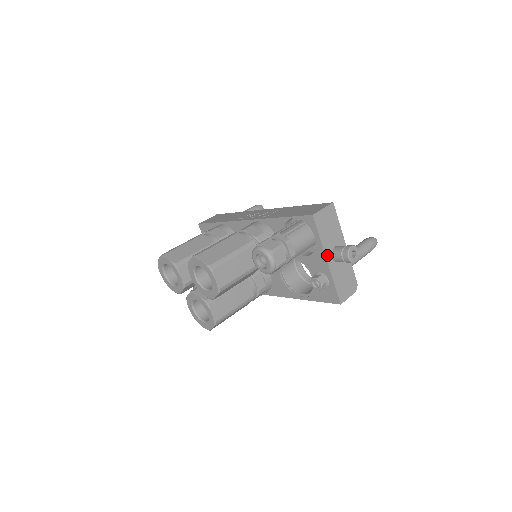
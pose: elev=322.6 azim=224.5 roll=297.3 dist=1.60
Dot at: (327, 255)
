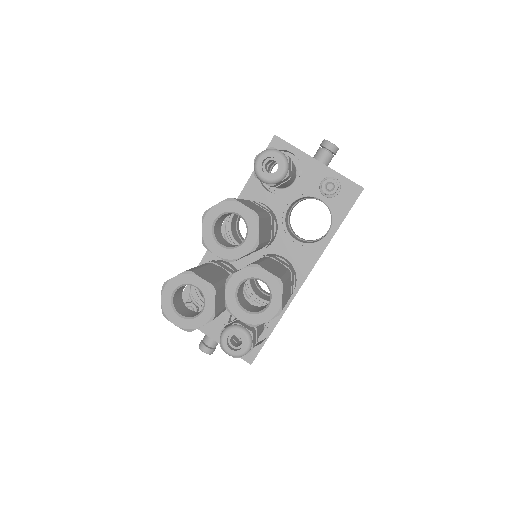
Dot at: (314, 159)
